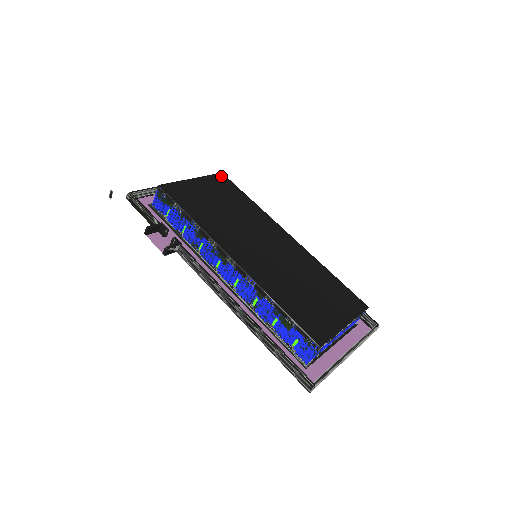
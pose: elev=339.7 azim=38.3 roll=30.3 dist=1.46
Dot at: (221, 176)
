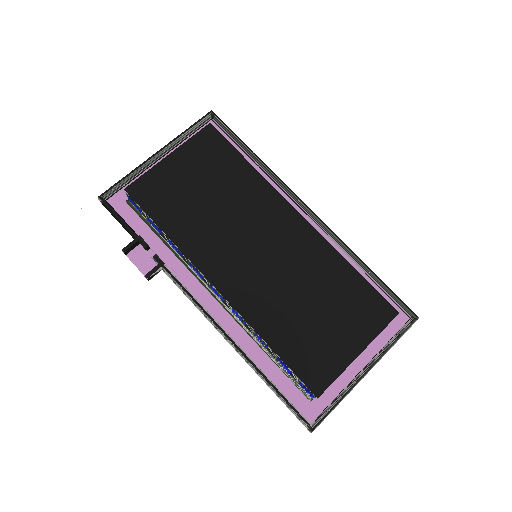
Dot at: (208, 131)
